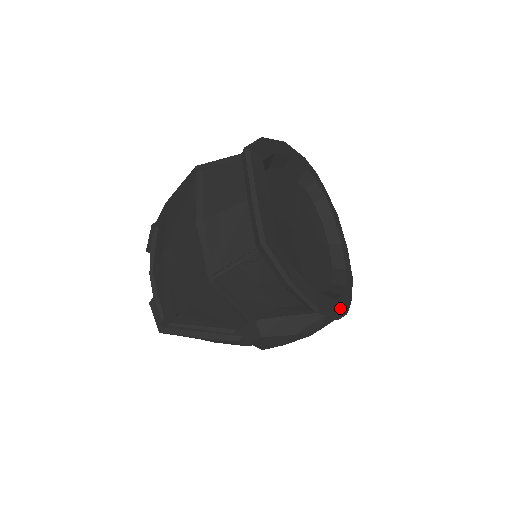
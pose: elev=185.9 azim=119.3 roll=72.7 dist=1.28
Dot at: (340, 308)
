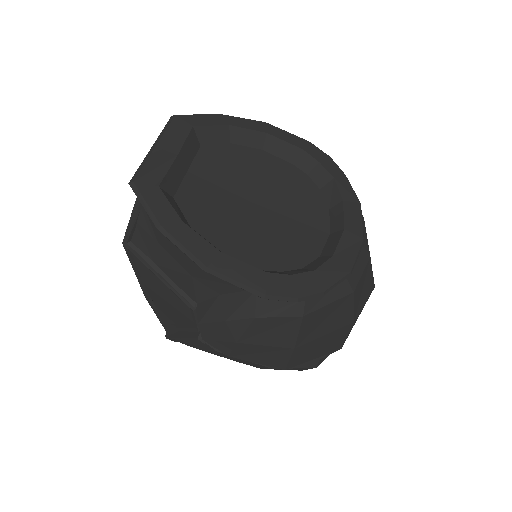
Dot at: (275, 285)
